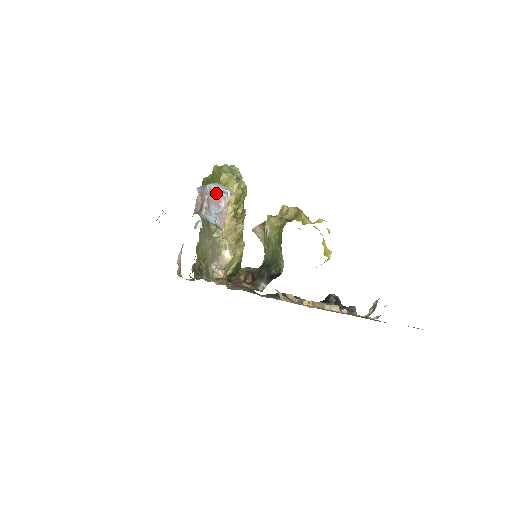
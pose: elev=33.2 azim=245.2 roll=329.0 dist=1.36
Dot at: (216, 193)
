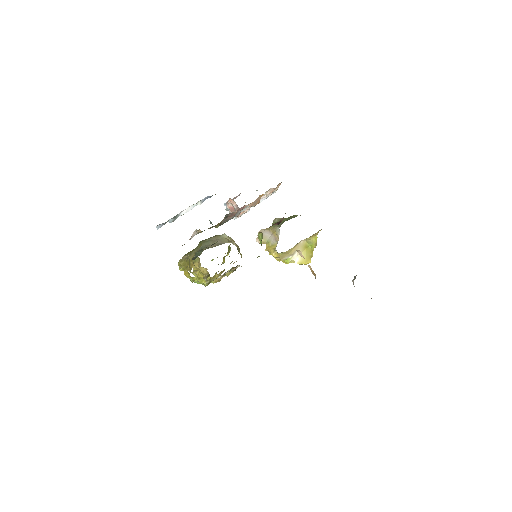
Dot at: occluded
